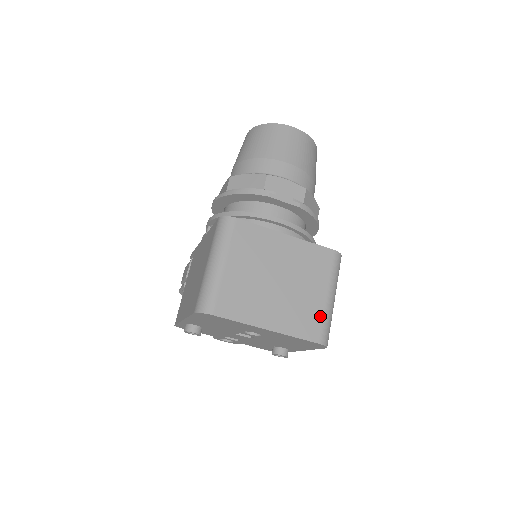
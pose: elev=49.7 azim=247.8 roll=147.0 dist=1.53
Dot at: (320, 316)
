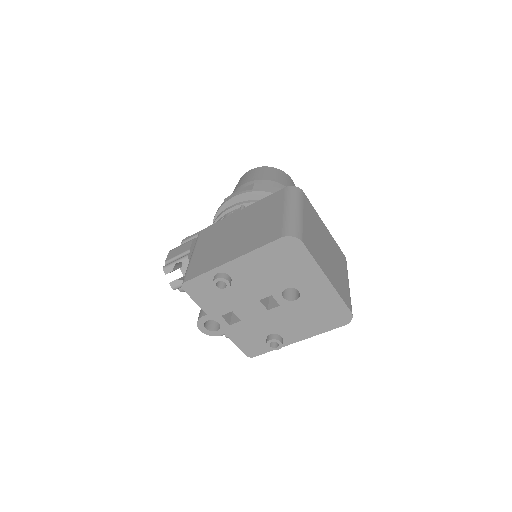
Dot at: (348, 293)
